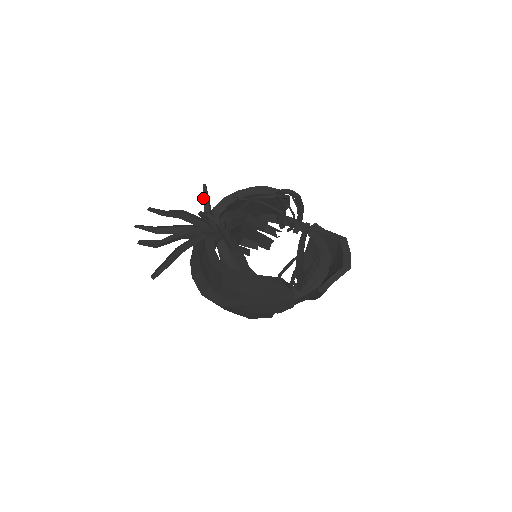
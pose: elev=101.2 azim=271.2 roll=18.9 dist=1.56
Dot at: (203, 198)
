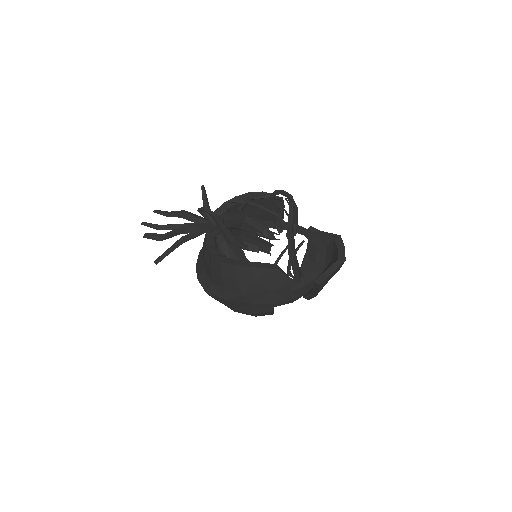
Dot at: (202, 198)
